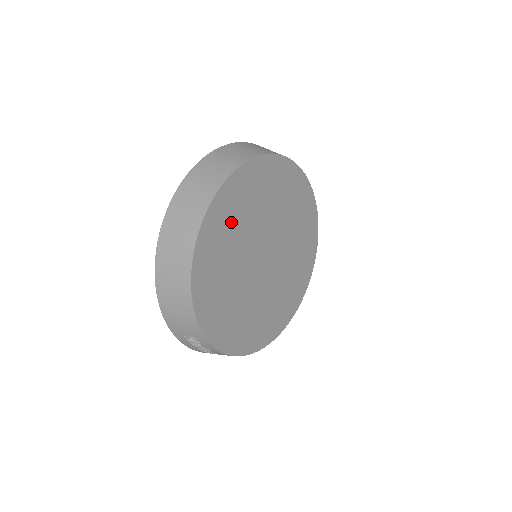
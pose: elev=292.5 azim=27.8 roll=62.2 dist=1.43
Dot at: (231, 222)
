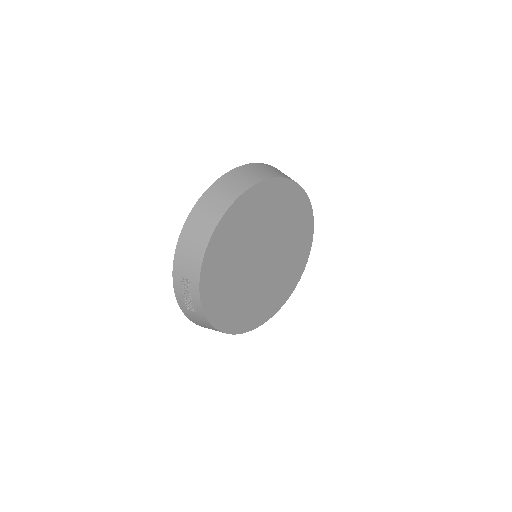
Dot at: (258, 210)
